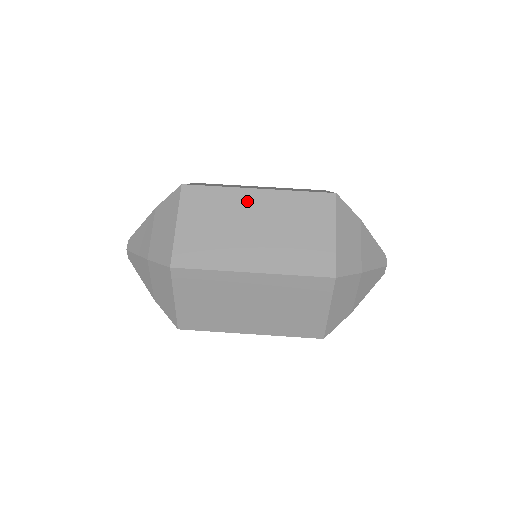
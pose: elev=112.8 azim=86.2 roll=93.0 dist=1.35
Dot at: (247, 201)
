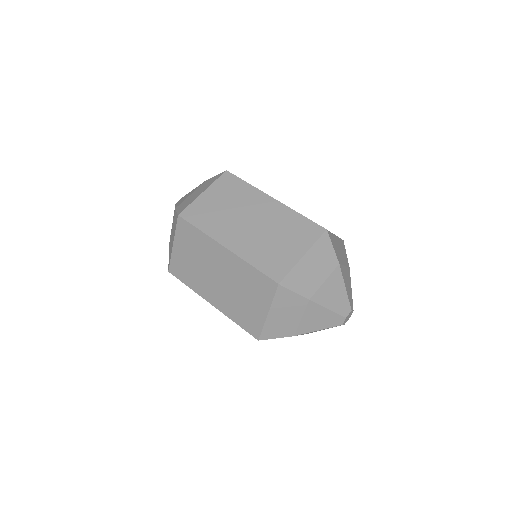
Dot at: occluded
